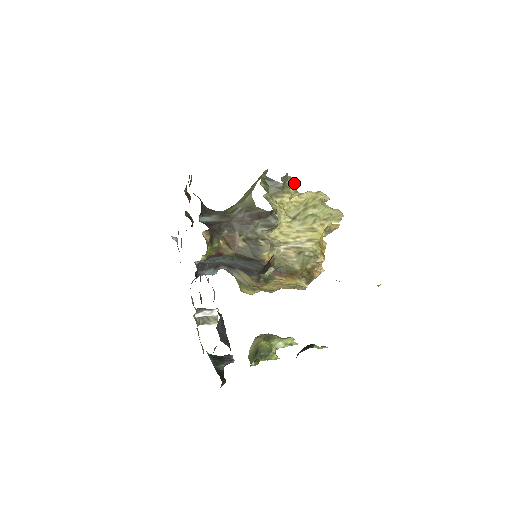
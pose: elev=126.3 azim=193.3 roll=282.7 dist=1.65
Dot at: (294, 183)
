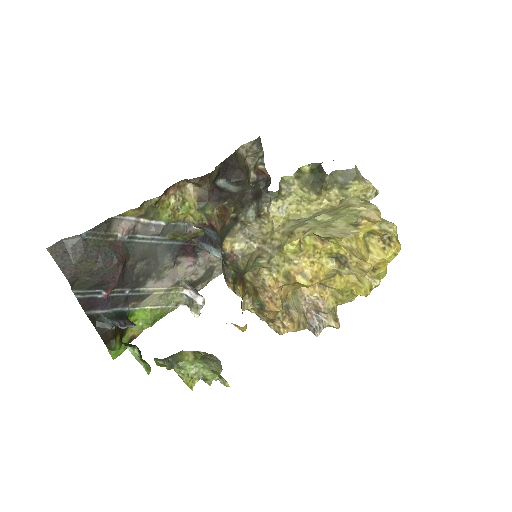
Dot at: (373, 194)
